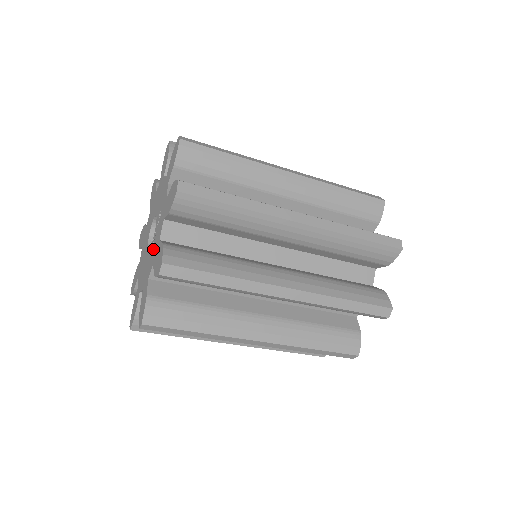
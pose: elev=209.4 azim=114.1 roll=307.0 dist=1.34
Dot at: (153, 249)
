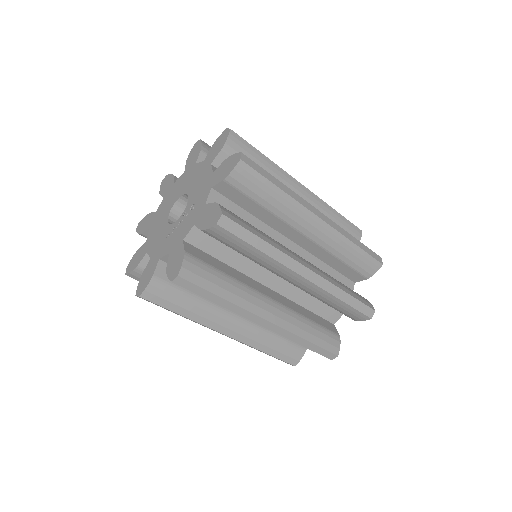
Dot at: (174, 235)
